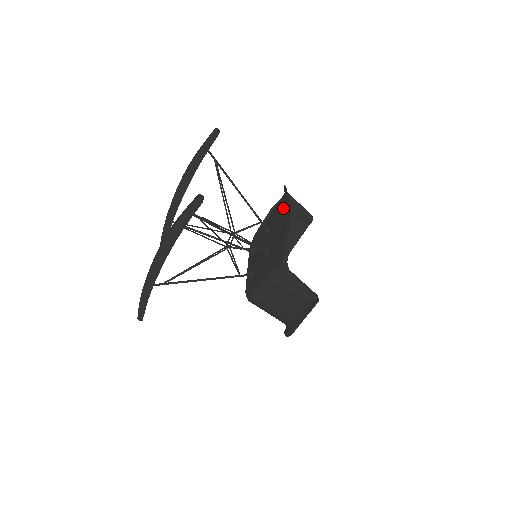
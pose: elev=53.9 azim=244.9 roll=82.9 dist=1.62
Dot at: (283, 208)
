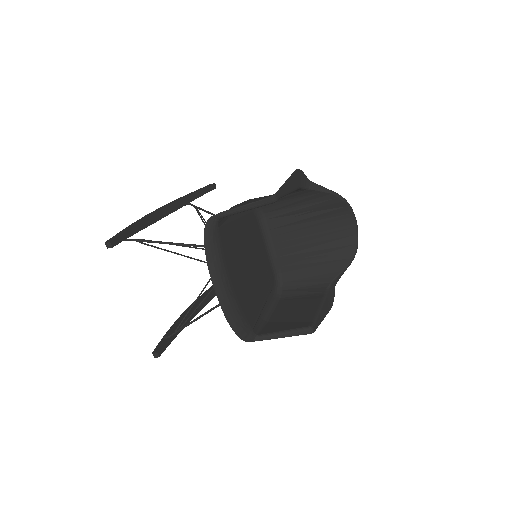
Dot at: (225, 254)
